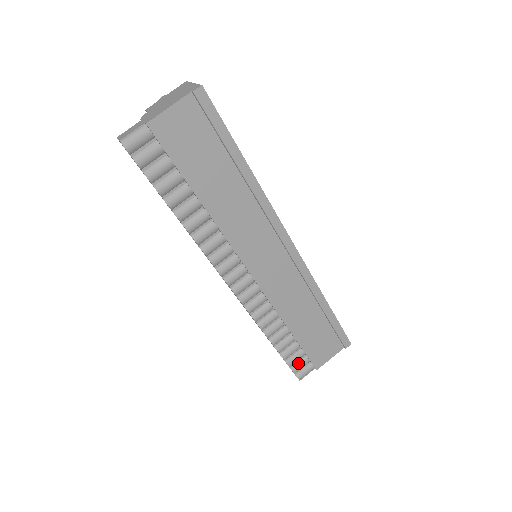
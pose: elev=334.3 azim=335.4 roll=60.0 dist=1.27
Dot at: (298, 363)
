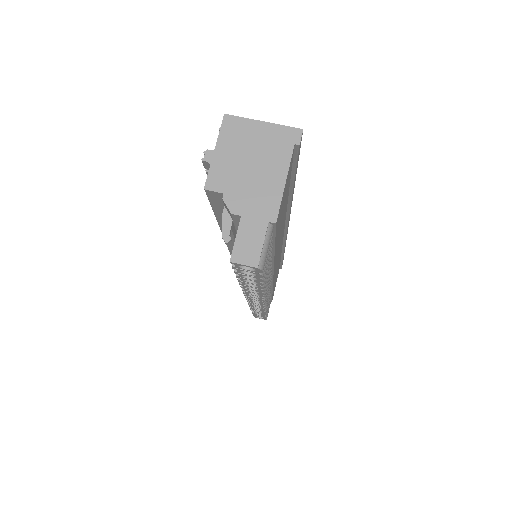
Dot at: occluded
